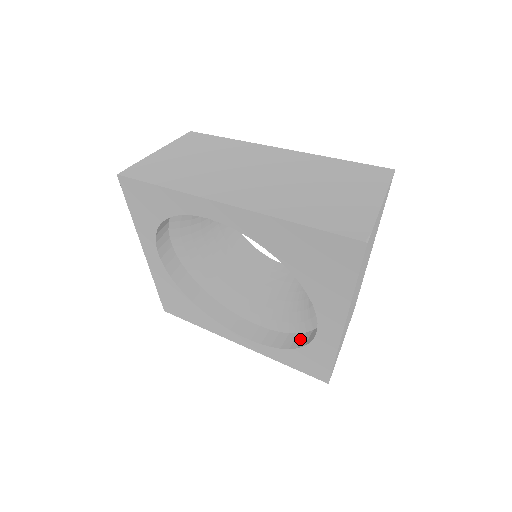
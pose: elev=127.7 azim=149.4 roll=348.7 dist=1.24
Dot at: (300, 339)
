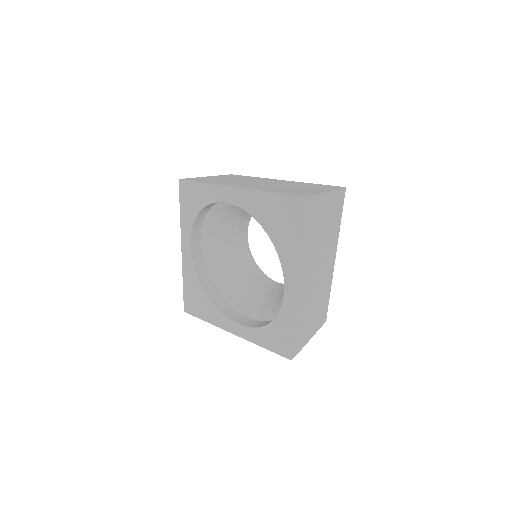
Dot at: occluded
